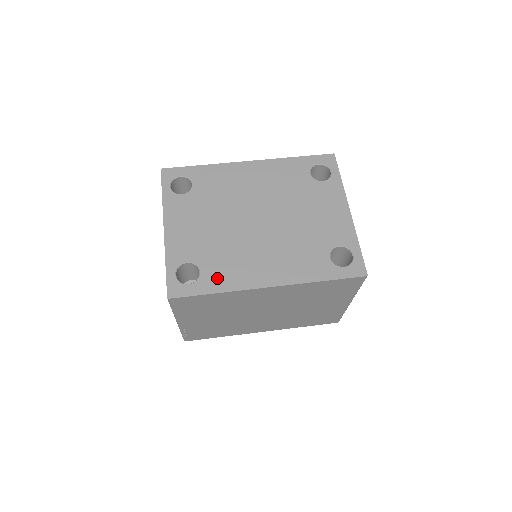
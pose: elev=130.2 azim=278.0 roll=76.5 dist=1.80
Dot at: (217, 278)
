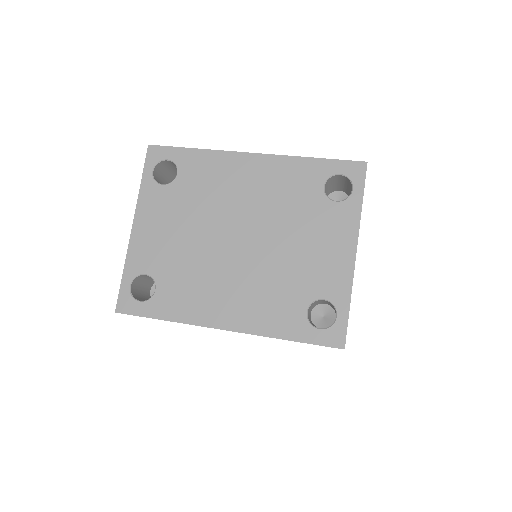
Dot at: (171, 302)
